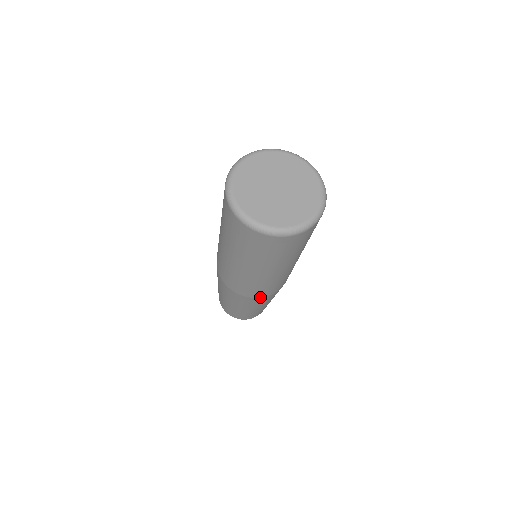
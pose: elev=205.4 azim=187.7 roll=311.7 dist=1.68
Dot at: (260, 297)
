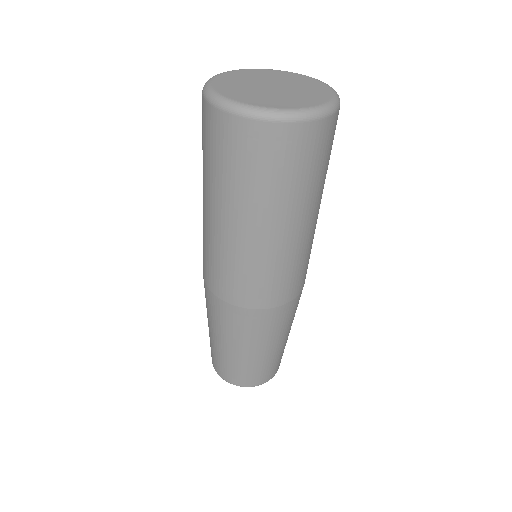
Dot at: (222, 299)
